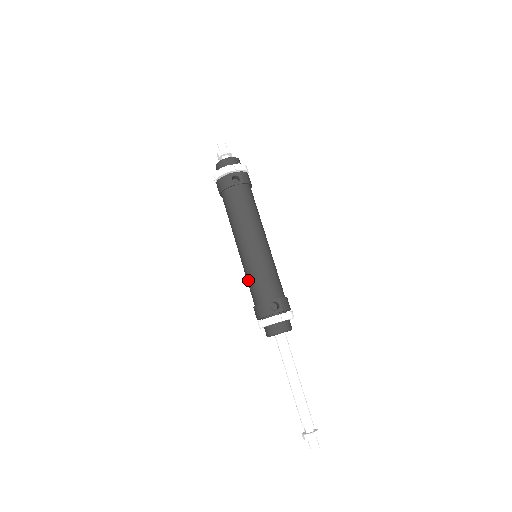
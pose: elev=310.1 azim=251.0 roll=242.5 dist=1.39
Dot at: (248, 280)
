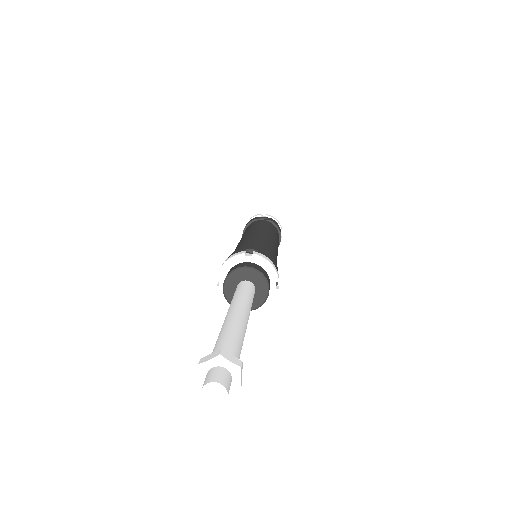
Dot at: occluded
